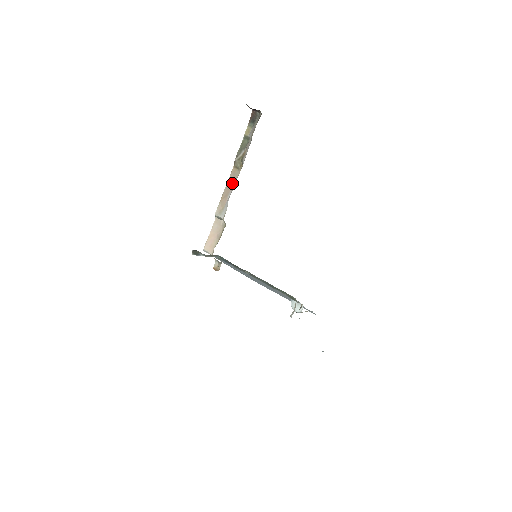
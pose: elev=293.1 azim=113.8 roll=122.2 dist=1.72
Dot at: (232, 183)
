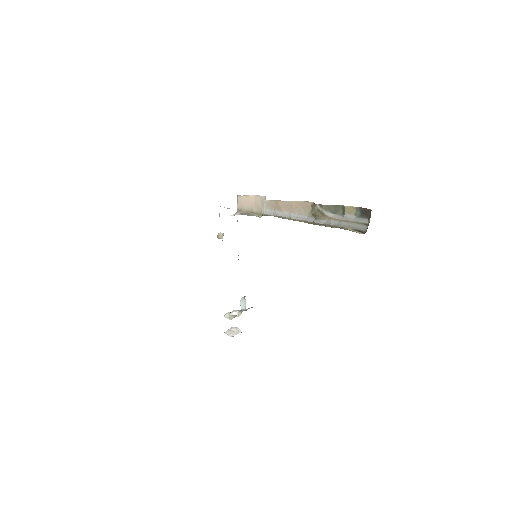
Dot at: (296, 210)
